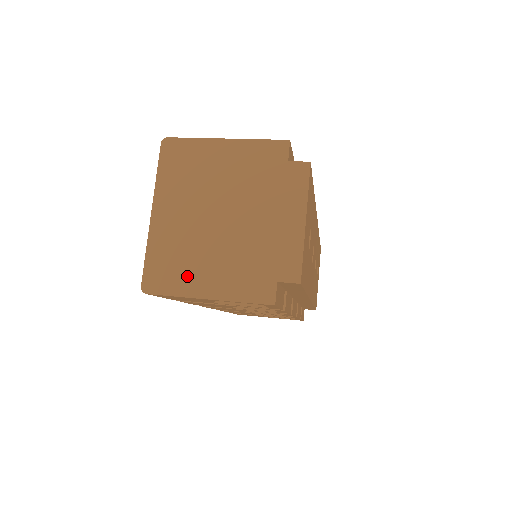
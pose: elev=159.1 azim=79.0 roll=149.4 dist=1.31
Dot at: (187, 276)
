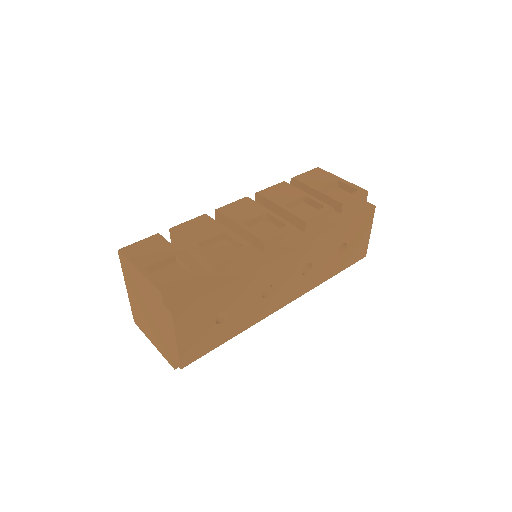
Dot at: (145, 329)
